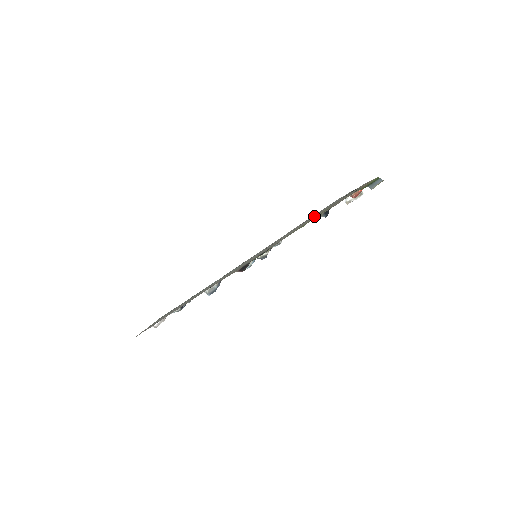
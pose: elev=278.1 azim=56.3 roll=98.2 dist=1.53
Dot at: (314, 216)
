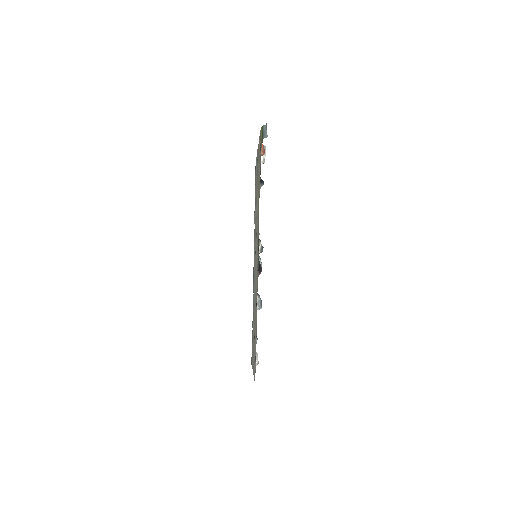
Dot at: occluded
